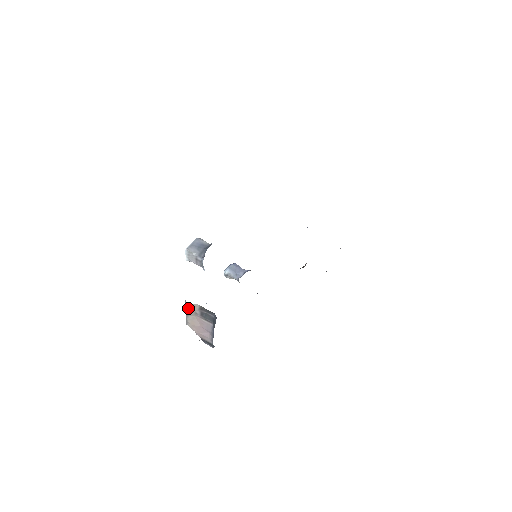
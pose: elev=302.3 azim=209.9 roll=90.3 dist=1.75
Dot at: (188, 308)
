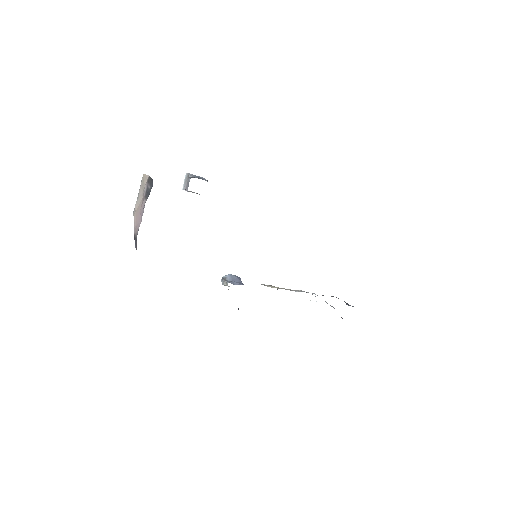
Dot at: (141, 182)
